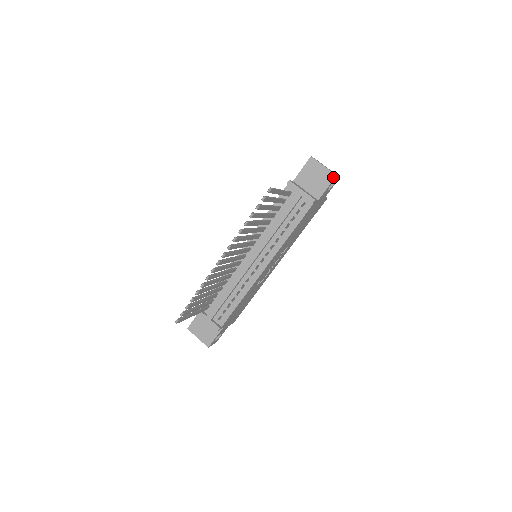
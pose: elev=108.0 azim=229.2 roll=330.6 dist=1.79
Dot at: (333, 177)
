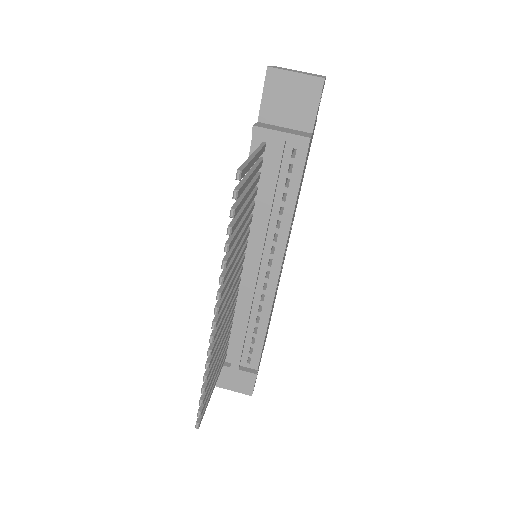
Dot at: (320, 84)
